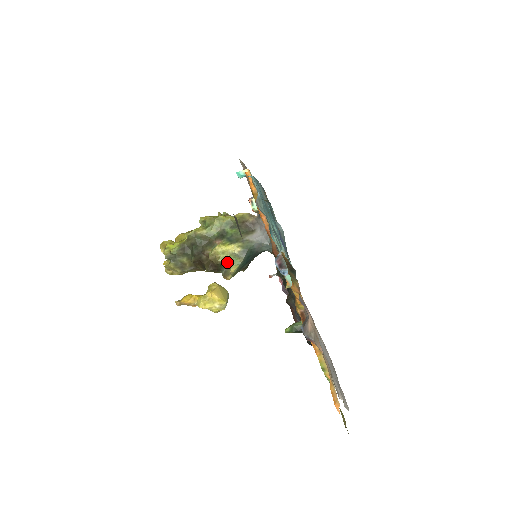
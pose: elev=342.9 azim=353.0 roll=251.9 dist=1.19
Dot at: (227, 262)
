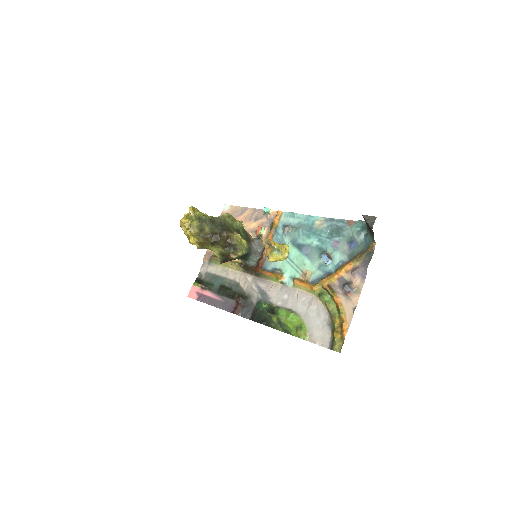
Dot at: (239, 247)
